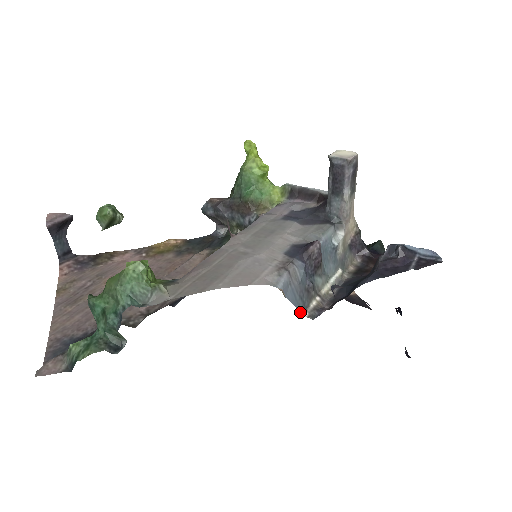
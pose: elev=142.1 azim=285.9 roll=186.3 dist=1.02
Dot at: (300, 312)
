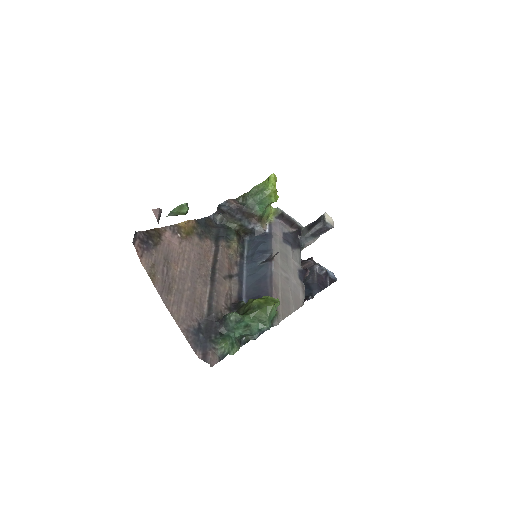
Dot at: occluded
